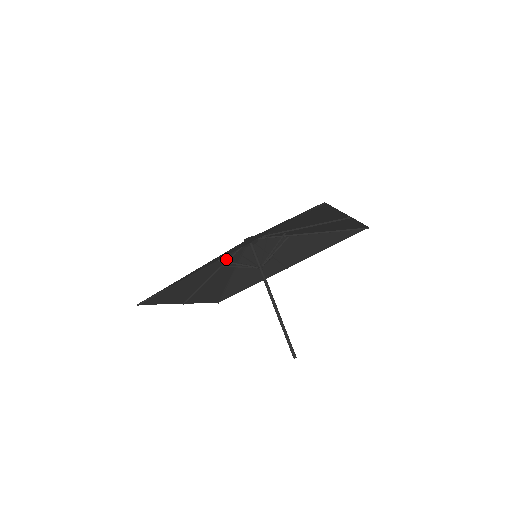
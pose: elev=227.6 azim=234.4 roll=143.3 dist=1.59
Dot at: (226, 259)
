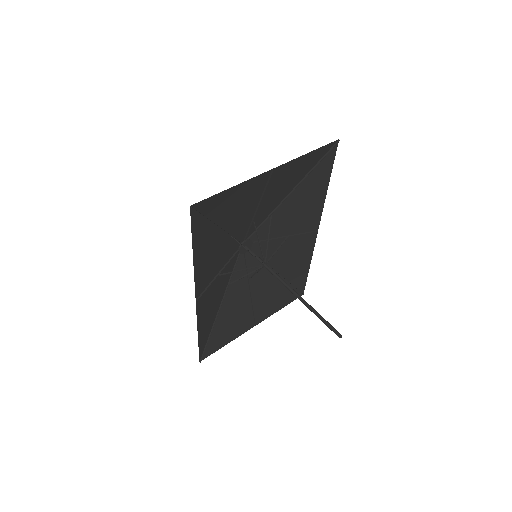
Dot at: (245, 272)
